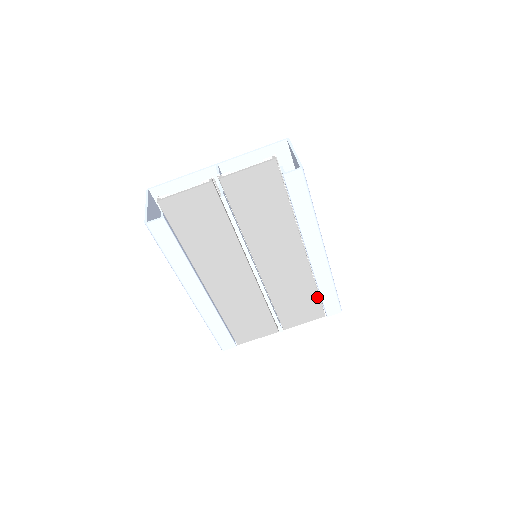
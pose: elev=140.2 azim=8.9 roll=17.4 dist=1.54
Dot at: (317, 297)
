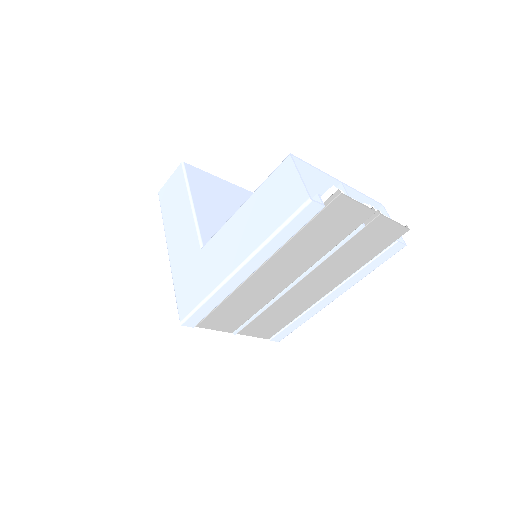
Dot at: (286, 324)
